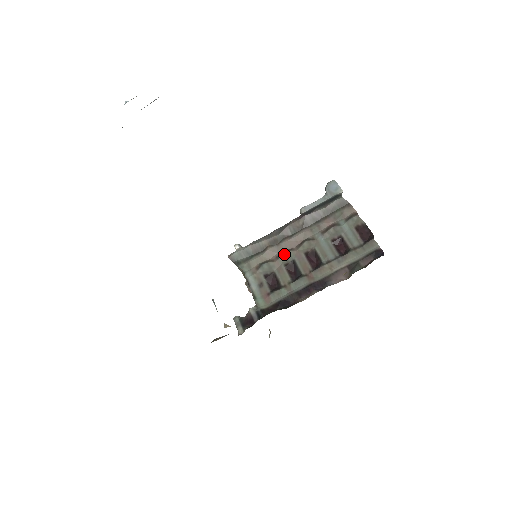
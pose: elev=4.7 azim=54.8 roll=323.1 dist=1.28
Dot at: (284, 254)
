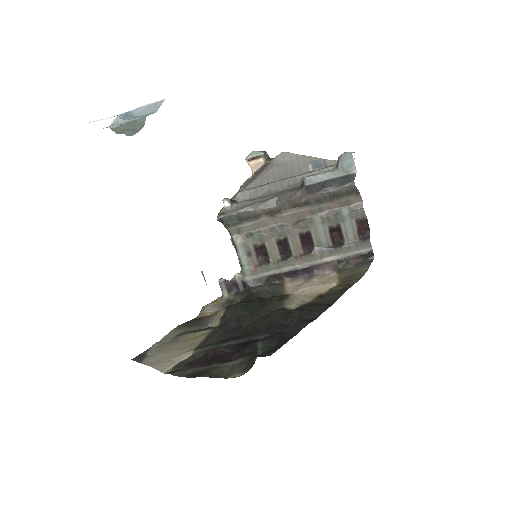
Dot at: (278, 229)
